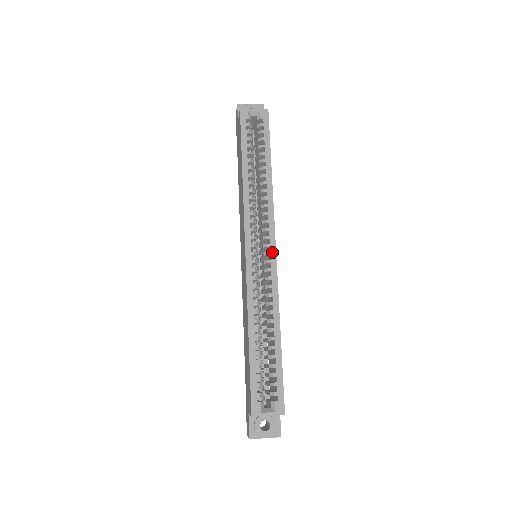
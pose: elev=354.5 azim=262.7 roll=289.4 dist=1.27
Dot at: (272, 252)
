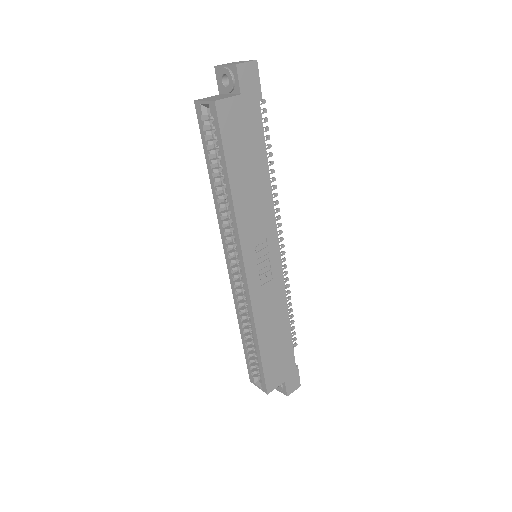
Dot at: (243, 273)
